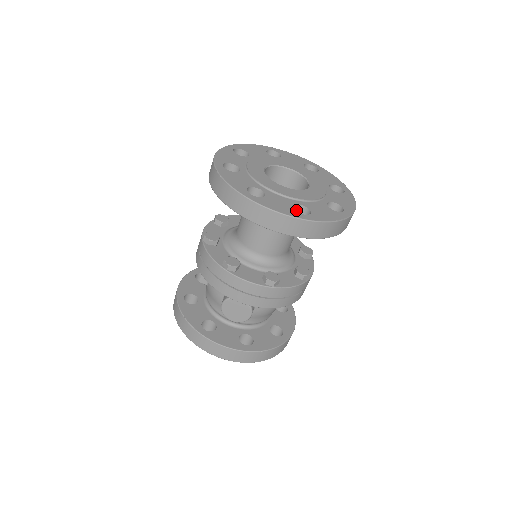
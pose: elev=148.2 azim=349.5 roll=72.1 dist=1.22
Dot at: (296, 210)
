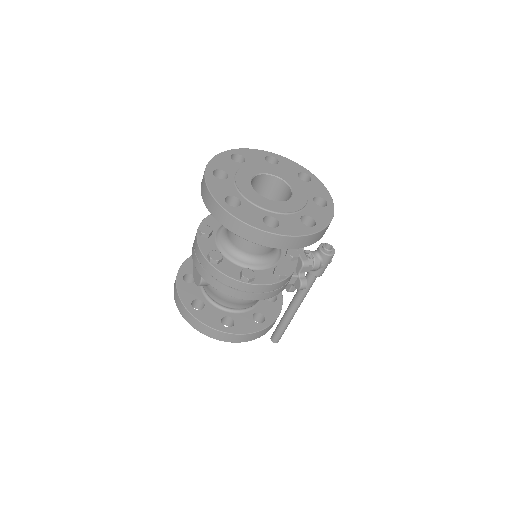
Dot at: (237, 203)
